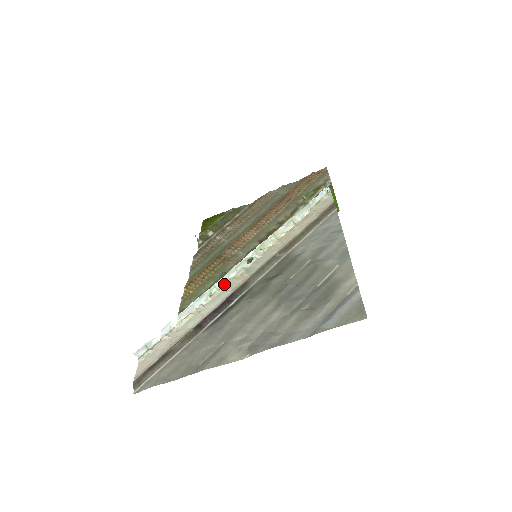
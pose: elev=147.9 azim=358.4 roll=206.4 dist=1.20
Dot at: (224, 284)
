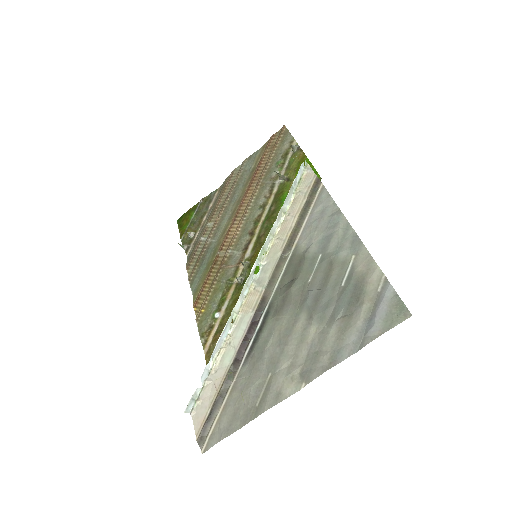
Dot at: (241, 305)
